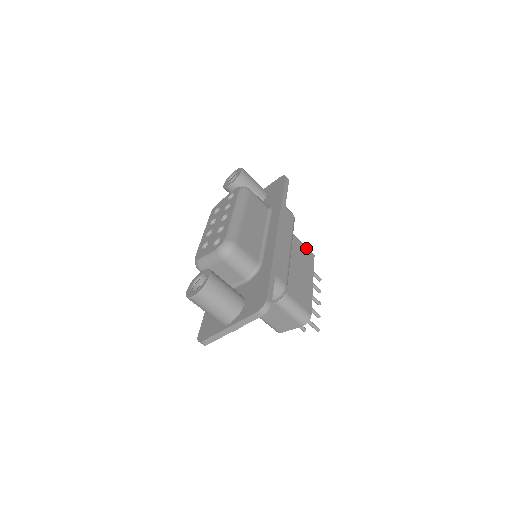
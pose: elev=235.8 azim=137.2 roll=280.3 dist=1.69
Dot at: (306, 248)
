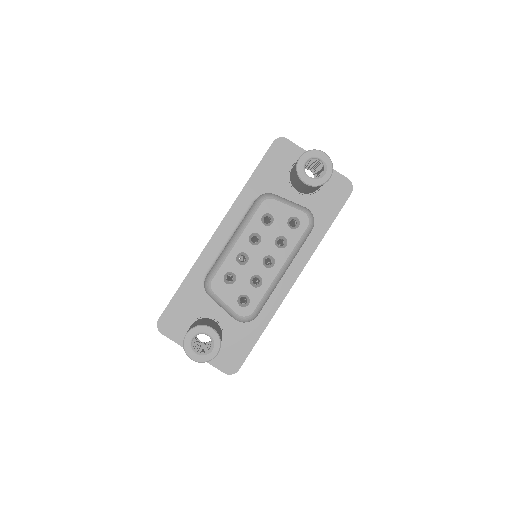
Dot at: occluded
